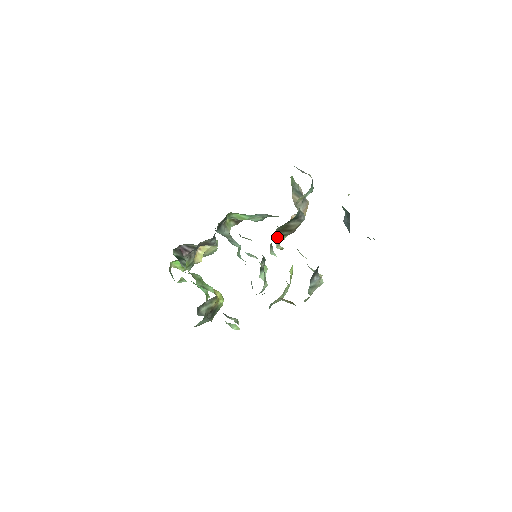
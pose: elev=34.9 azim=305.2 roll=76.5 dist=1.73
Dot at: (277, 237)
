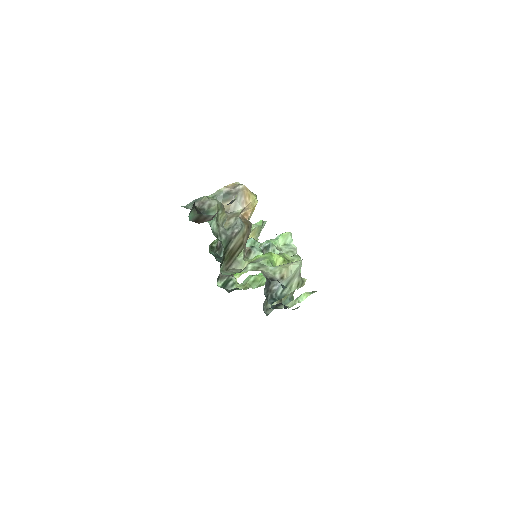
Dot at: (233, 265)
